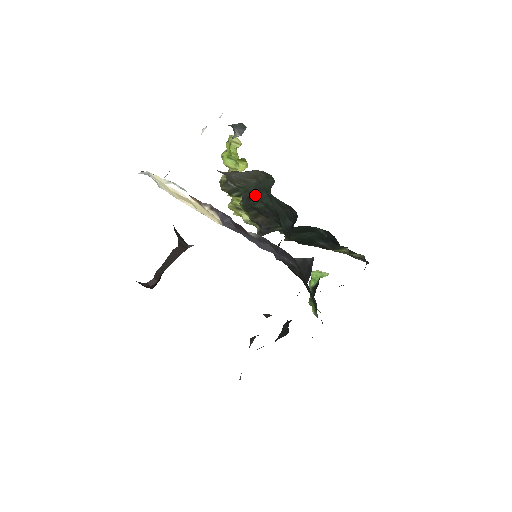
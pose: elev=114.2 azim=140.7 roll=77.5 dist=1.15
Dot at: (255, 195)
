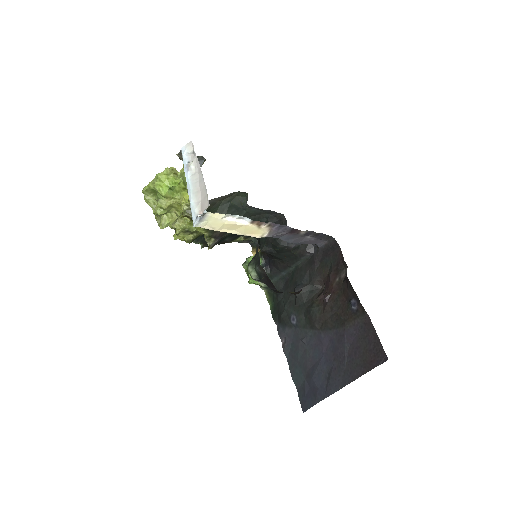
Dot at: (222, 213)
